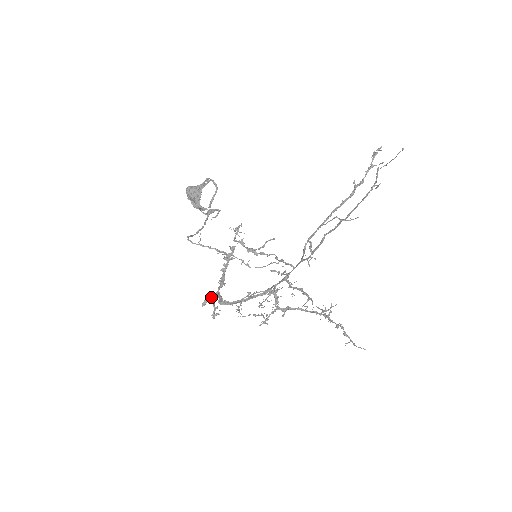
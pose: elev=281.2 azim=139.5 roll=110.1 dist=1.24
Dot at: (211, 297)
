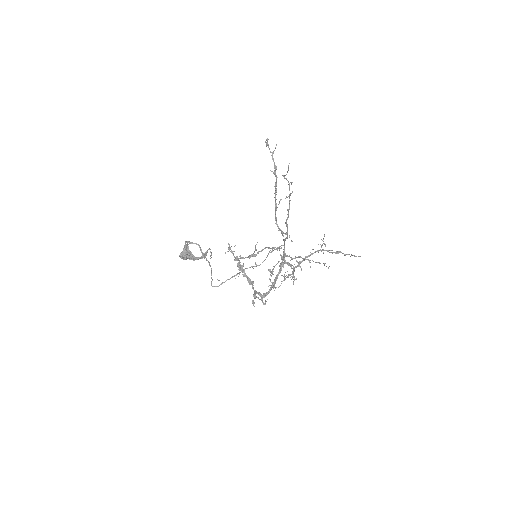
Dot at: (254, 297)
